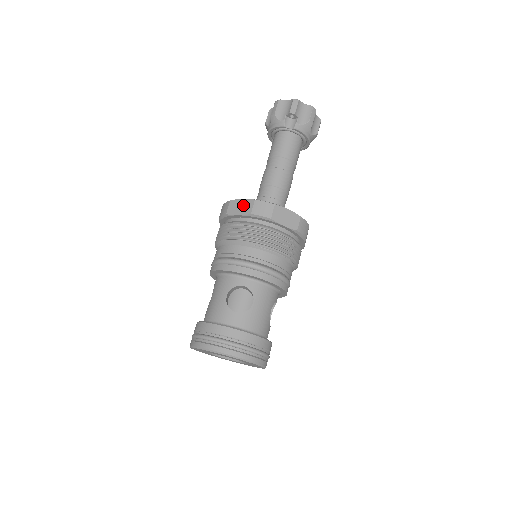
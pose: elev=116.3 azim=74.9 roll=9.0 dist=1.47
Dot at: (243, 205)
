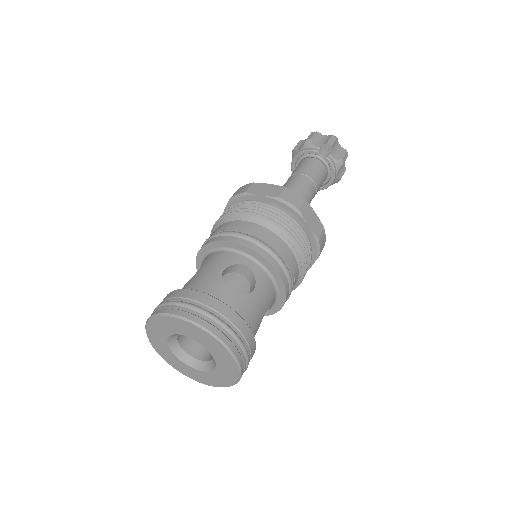
Dot at: (270, 188)
